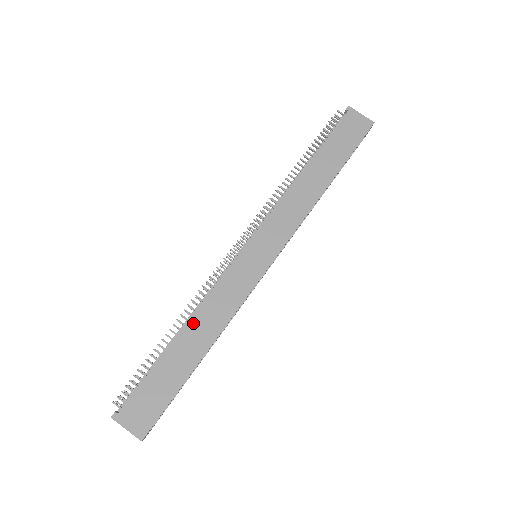
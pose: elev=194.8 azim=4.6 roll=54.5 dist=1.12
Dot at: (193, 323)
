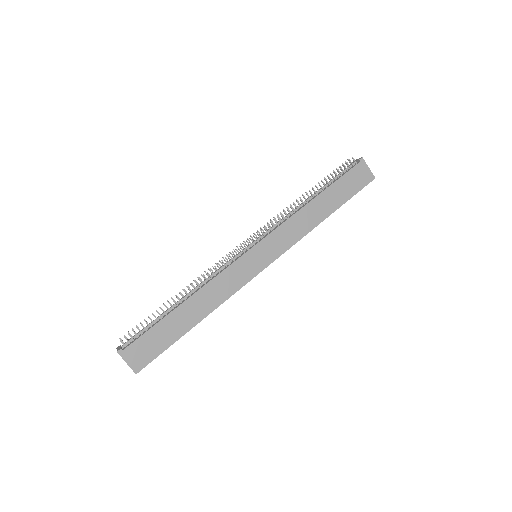
Dot at: (197, 297)
